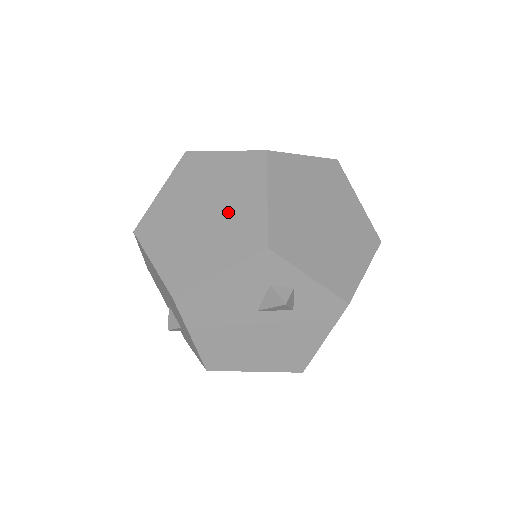
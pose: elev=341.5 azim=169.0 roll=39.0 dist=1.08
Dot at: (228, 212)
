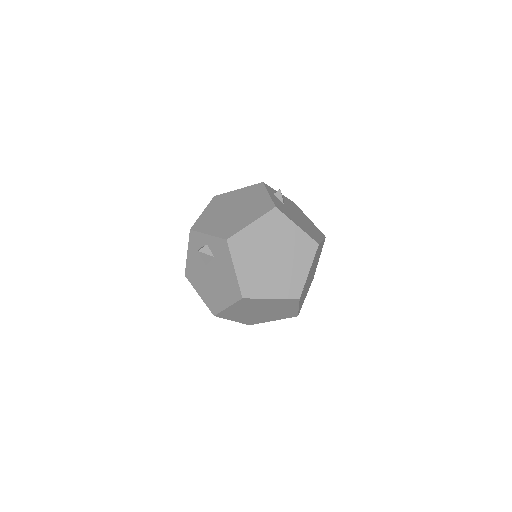
Dot at: occluded
